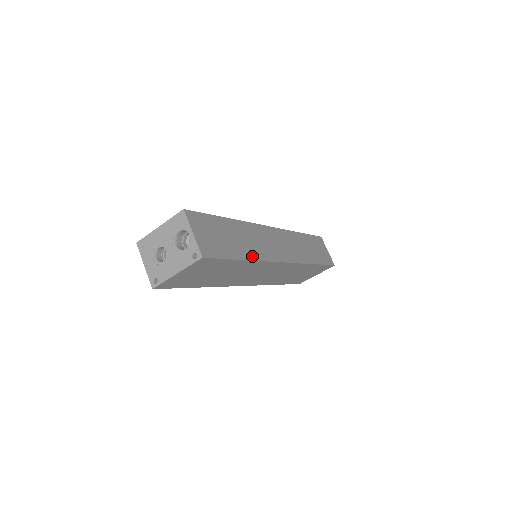
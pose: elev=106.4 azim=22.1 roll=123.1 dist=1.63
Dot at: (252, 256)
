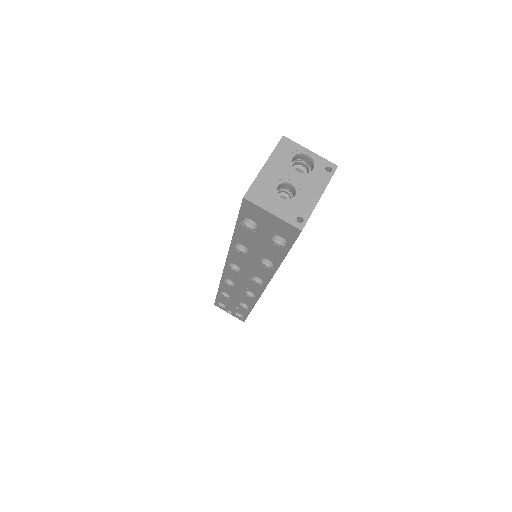
Dot at: occluded
